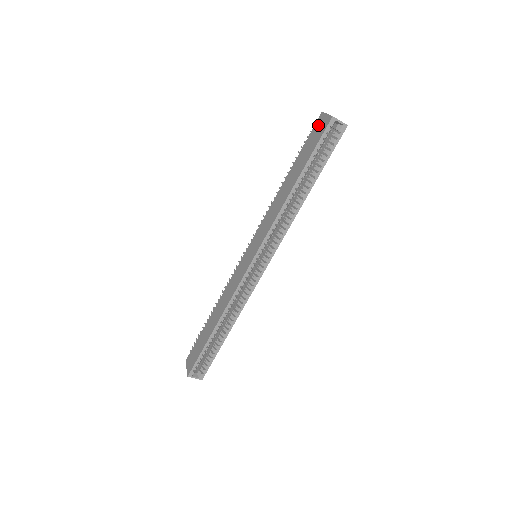
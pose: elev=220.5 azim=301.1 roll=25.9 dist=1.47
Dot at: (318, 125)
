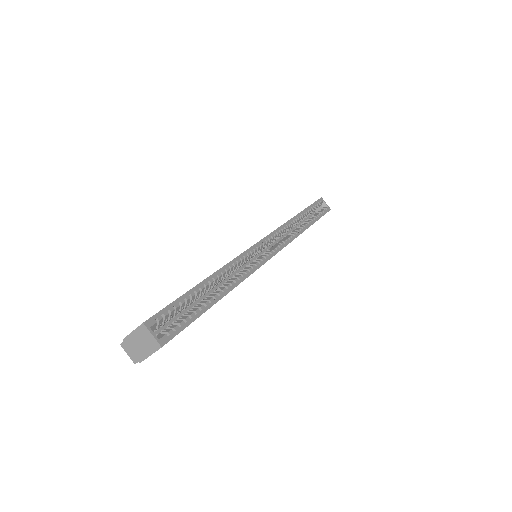
Dot at: occluded
